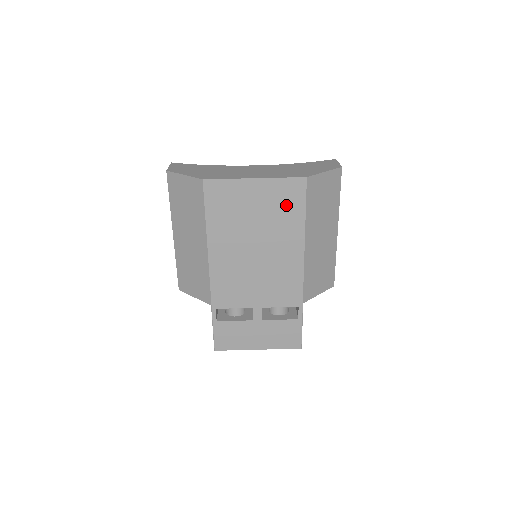
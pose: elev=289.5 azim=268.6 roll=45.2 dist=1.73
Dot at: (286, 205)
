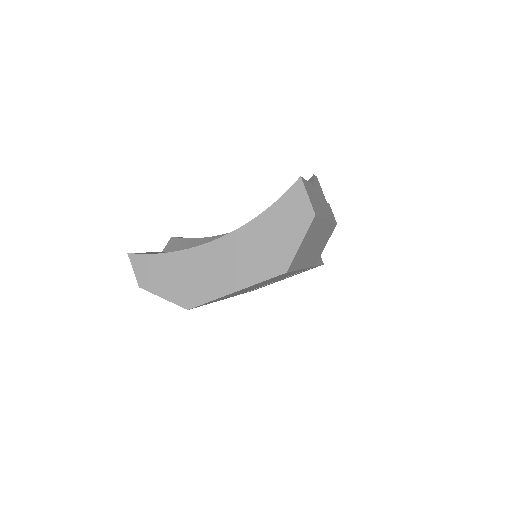
Dot at: (274, 278)
